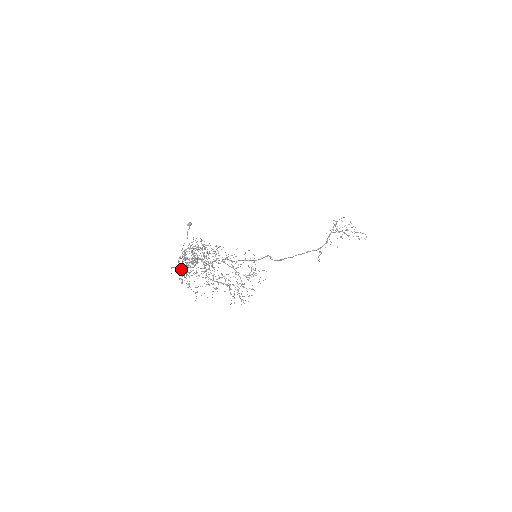
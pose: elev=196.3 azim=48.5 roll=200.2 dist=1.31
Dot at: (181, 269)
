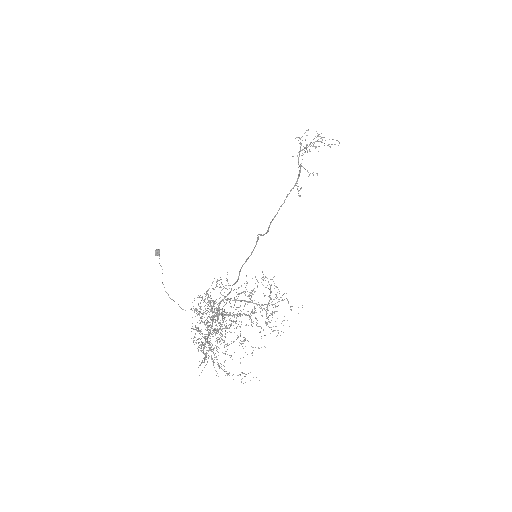
Dot at: occluded
